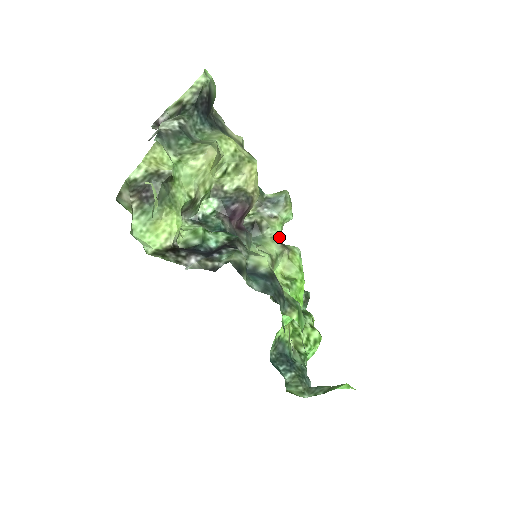
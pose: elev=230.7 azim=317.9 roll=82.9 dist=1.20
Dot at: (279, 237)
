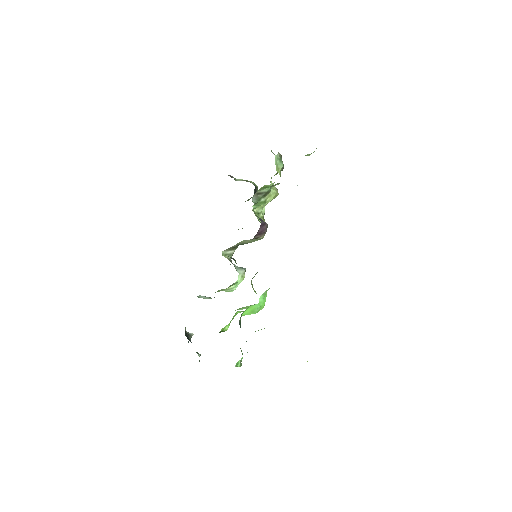
Dot at: occluded
